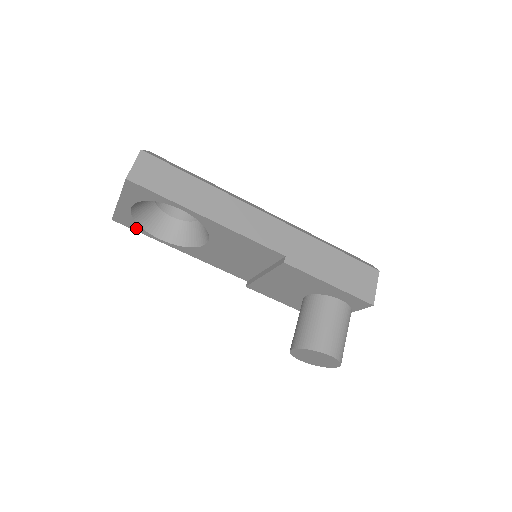
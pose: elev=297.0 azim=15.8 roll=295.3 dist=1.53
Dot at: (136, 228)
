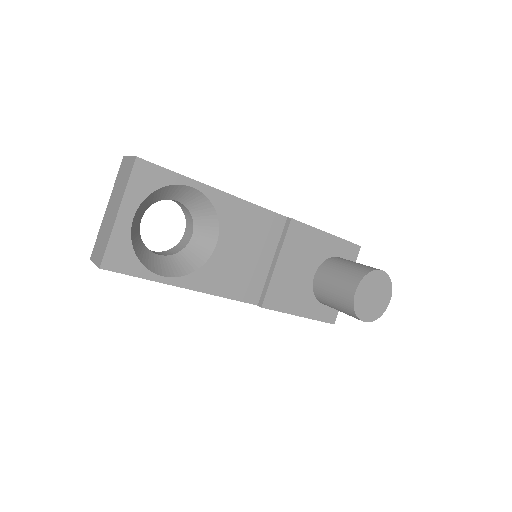
Dot at: (132, 268)
